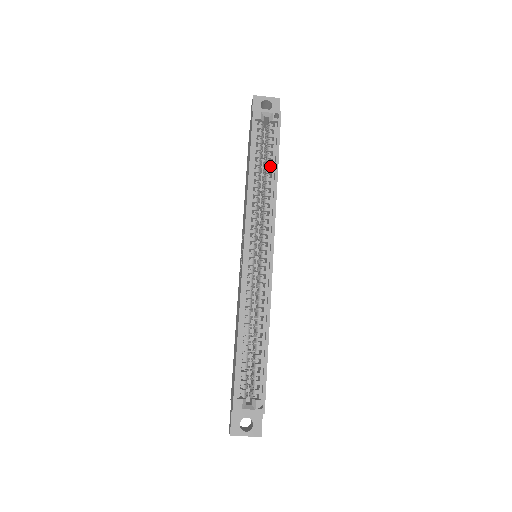
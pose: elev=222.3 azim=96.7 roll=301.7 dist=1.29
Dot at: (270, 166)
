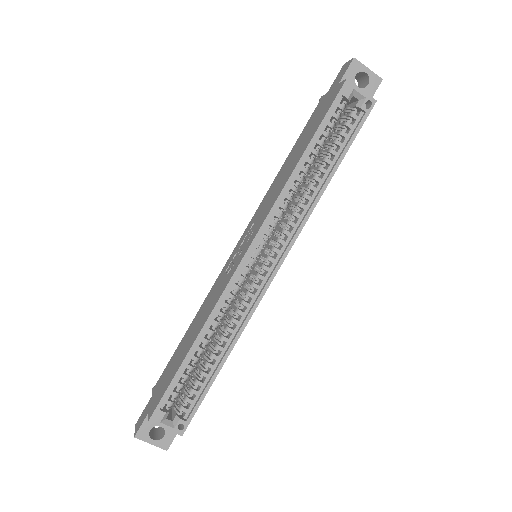
Dot at: (327, 163)
